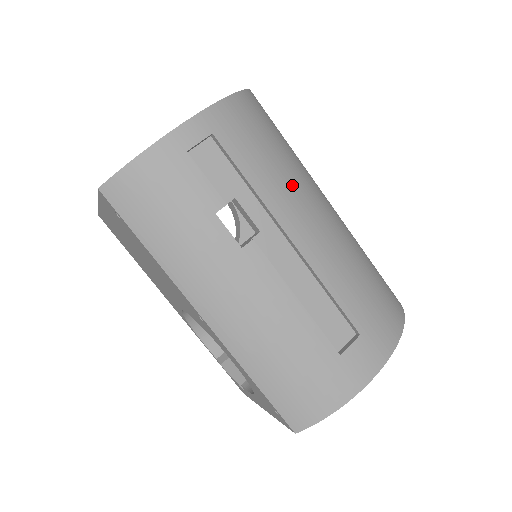
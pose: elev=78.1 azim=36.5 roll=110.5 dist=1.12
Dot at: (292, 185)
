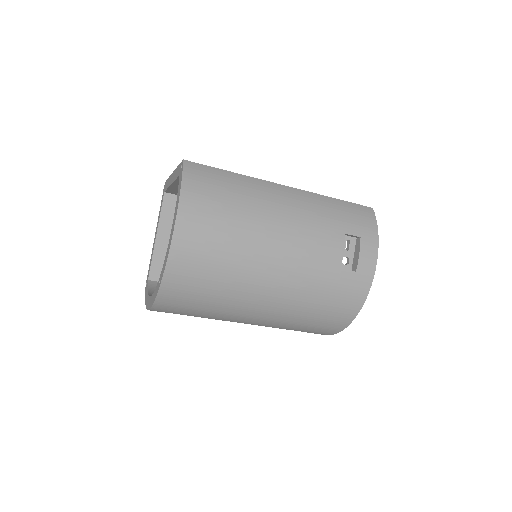
Dot at: (225, 313)
